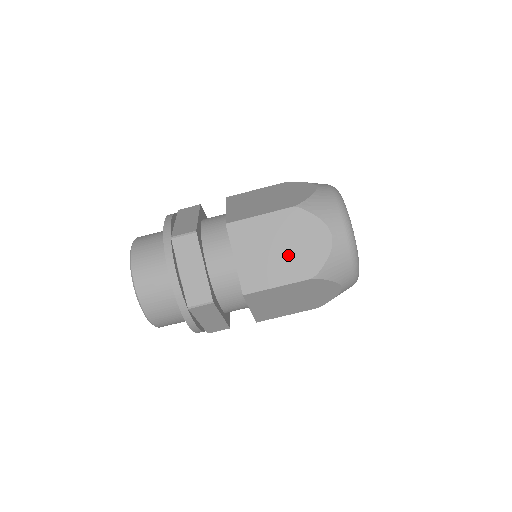
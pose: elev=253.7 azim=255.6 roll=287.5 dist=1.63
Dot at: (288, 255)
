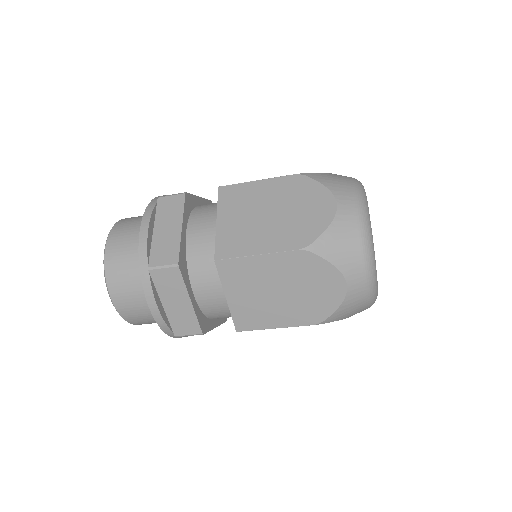
Dot at: (291, 300)
